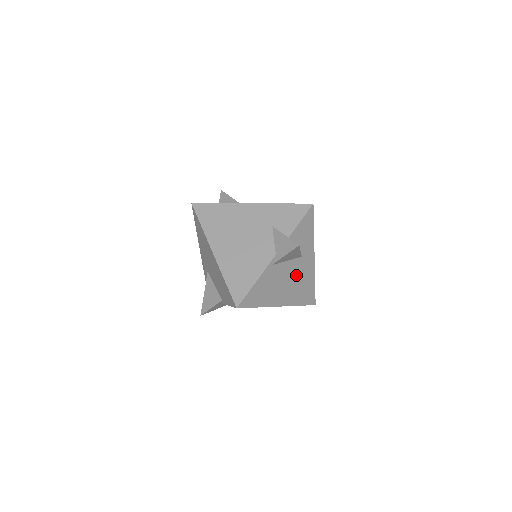
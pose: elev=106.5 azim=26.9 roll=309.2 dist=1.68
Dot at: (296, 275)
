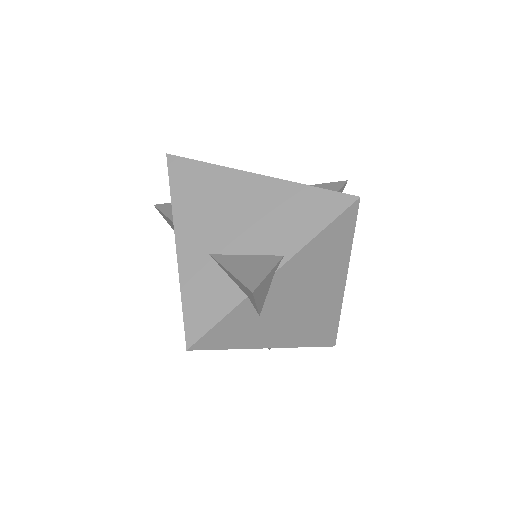
Dot at: occluded
